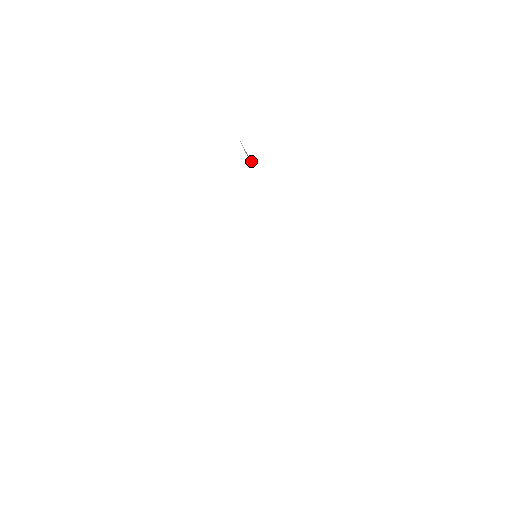
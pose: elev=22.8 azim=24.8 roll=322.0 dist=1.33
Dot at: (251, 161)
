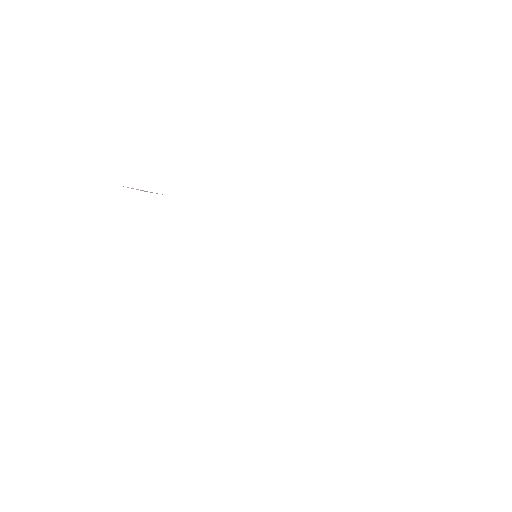
Dot at: occluded
